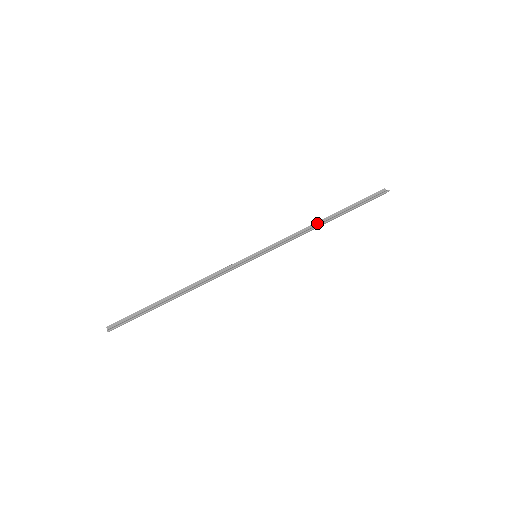
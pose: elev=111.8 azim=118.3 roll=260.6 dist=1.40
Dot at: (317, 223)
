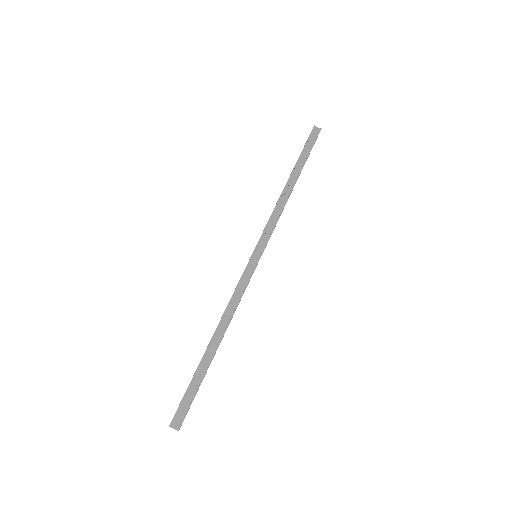
Dot at: (284, 191)
